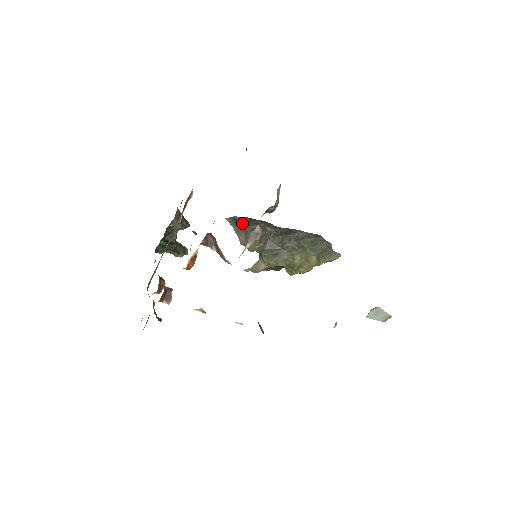
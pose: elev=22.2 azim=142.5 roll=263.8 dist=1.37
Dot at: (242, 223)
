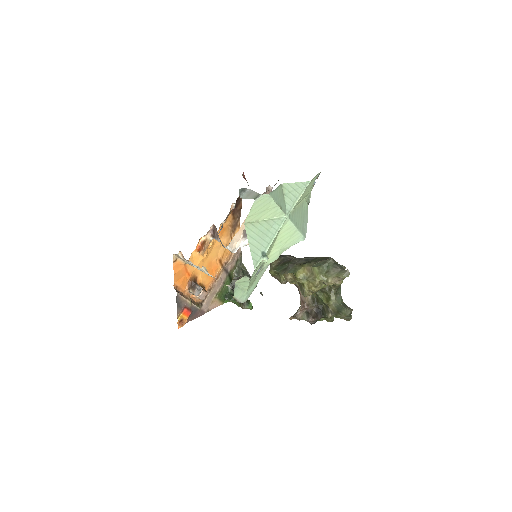
Dot at: occluded
